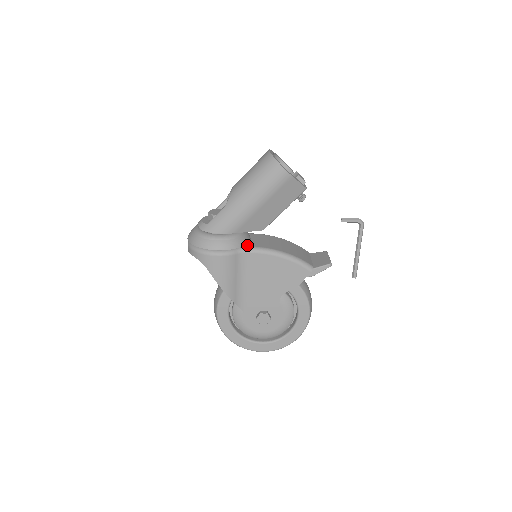
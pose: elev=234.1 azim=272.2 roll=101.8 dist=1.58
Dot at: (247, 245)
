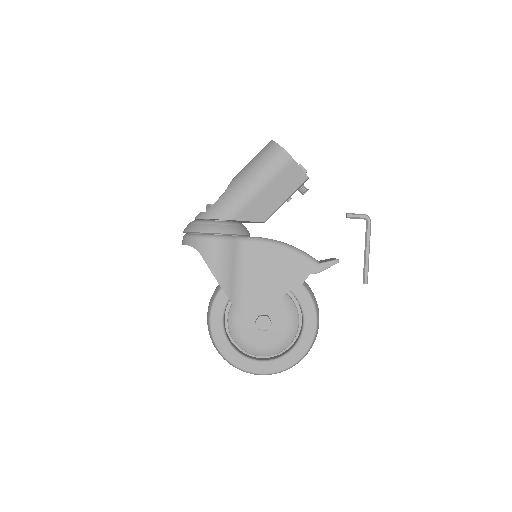
Dot at: (246, 236)
